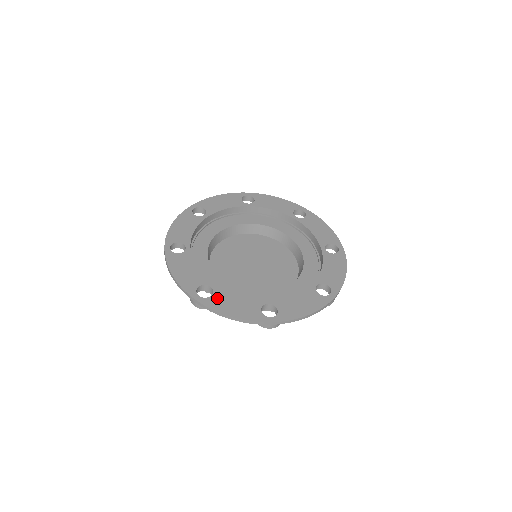
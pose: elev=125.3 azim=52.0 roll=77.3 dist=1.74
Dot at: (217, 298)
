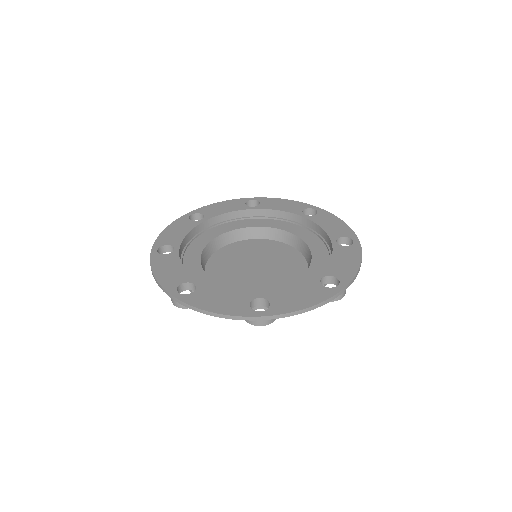
Dot at: (278, 302)
